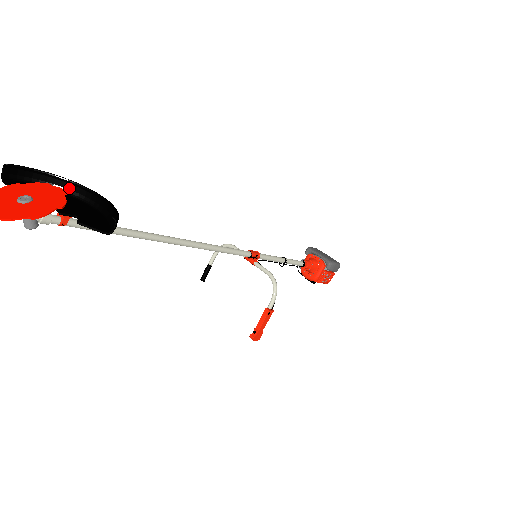
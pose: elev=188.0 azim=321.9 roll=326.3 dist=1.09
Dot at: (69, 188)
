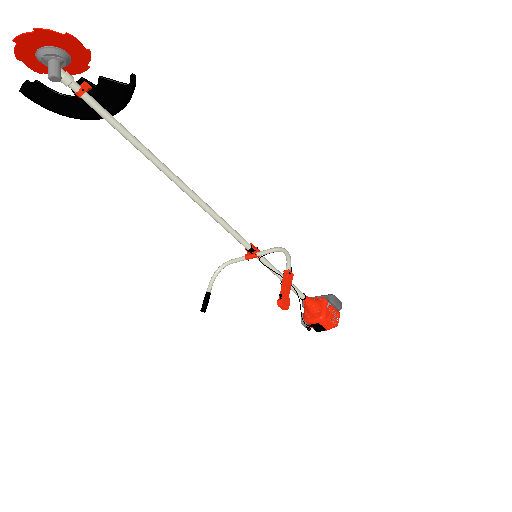
Dot at: (79, 115)
